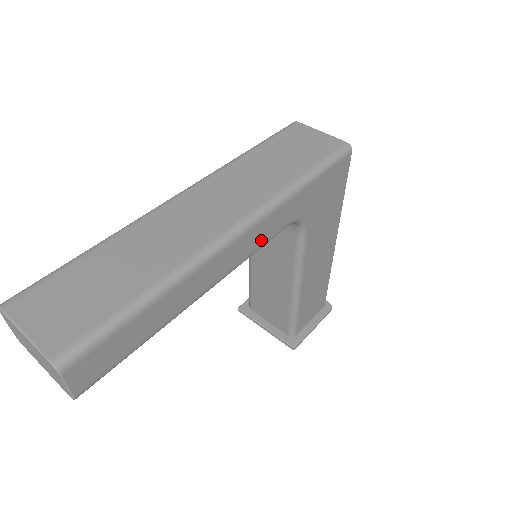
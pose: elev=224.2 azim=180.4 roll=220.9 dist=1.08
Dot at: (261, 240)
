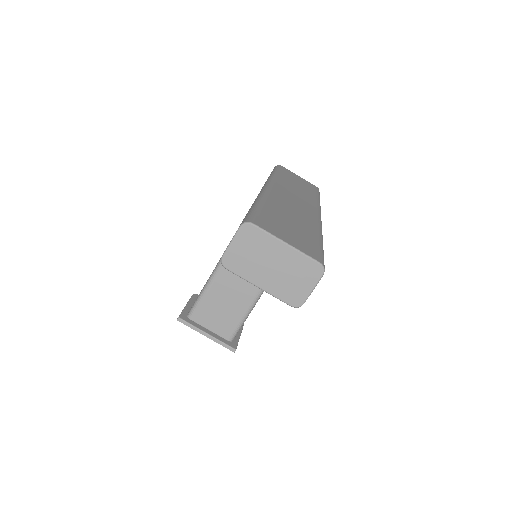
Dot at: occluded
